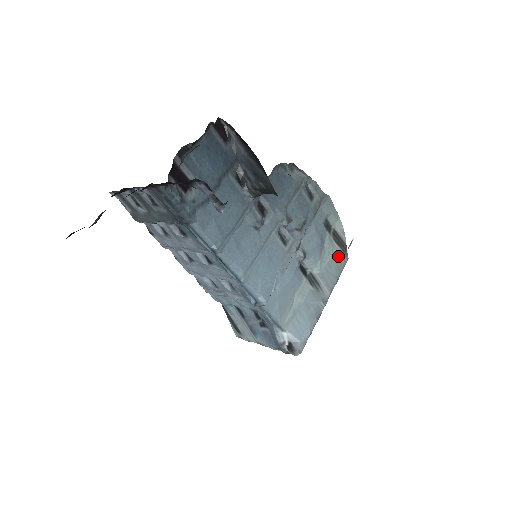
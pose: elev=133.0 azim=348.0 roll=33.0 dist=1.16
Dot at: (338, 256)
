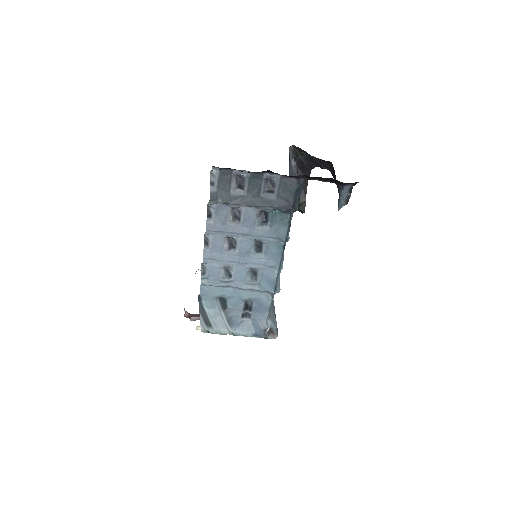
Dot at: occluded
